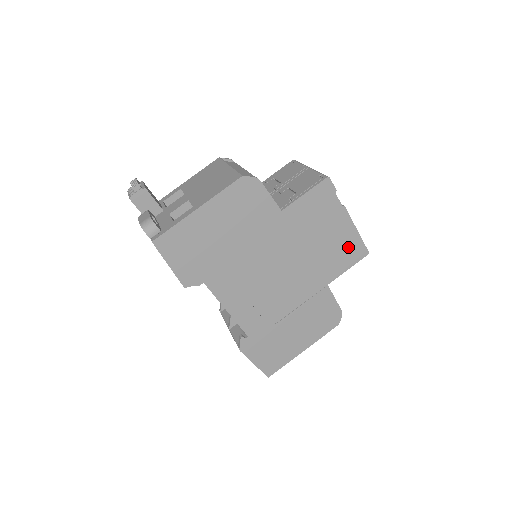
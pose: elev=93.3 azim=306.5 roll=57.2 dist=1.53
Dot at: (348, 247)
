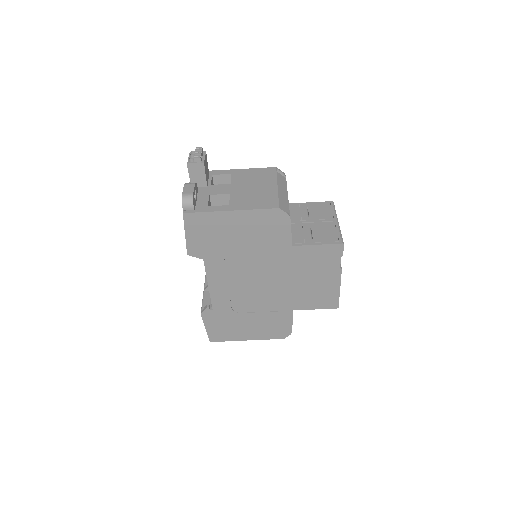
Dot at: (325, 296)
